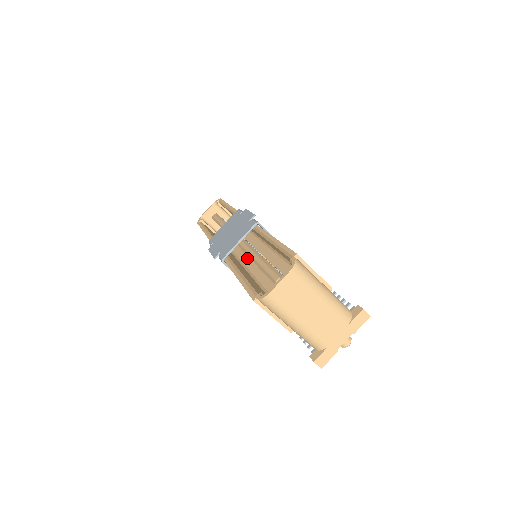
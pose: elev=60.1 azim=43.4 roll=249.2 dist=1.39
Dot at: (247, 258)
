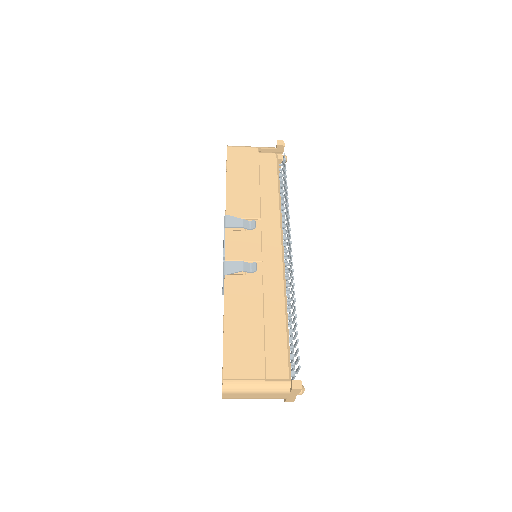
Dot at: occluded
